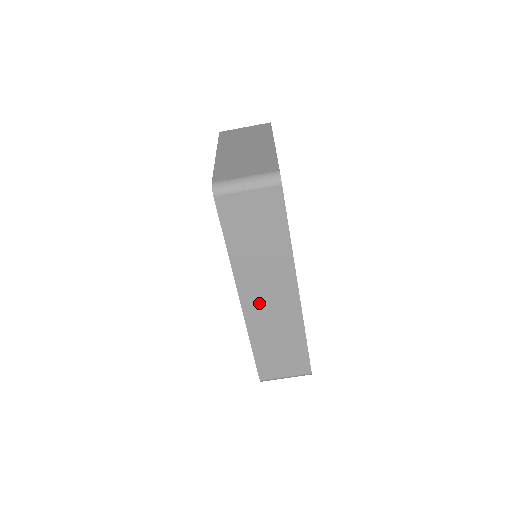
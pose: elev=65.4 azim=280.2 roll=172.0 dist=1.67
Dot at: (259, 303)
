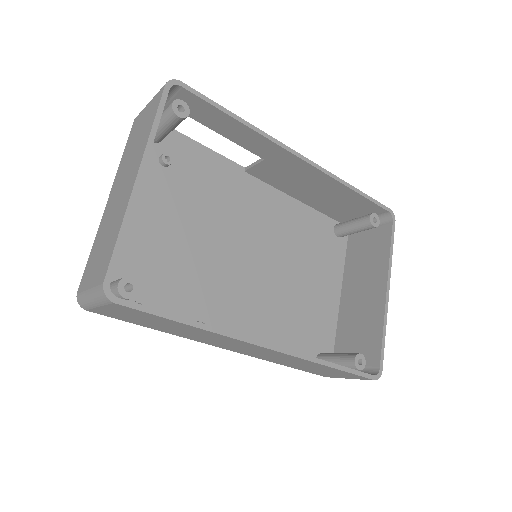
Dot at: (243, 350)
